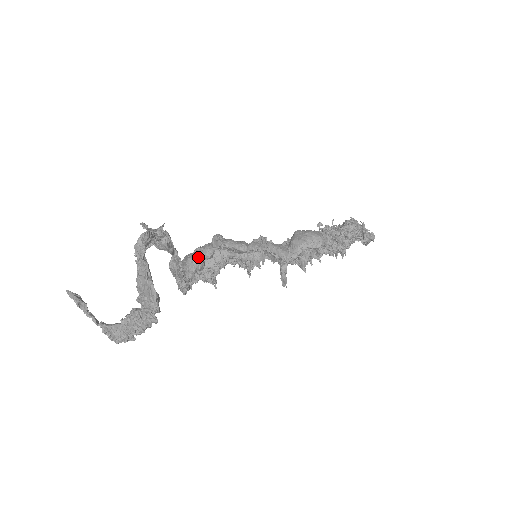
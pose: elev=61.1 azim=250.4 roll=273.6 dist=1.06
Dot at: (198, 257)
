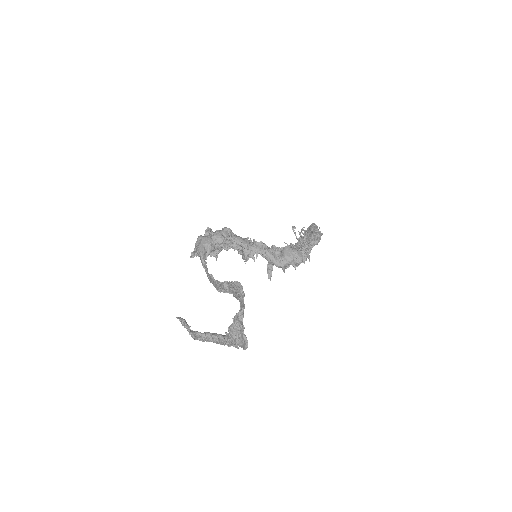
Dot at: (213, 243)
